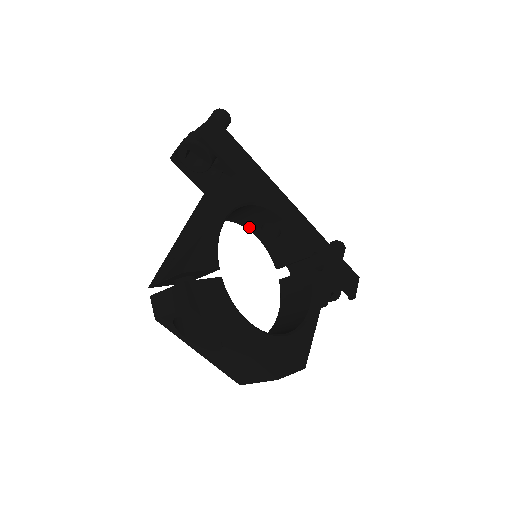
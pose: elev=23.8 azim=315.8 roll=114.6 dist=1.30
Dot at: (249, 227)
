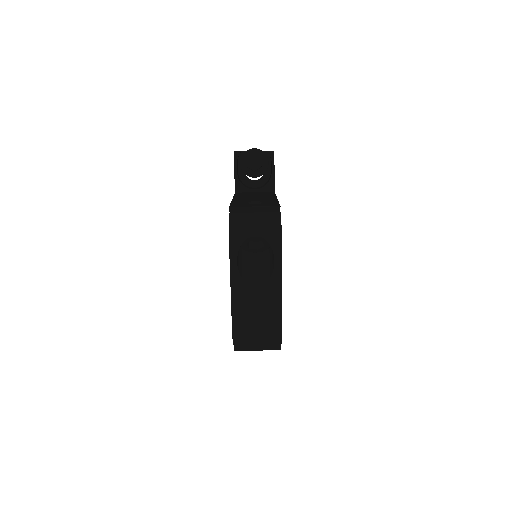
Dot at: occluded
